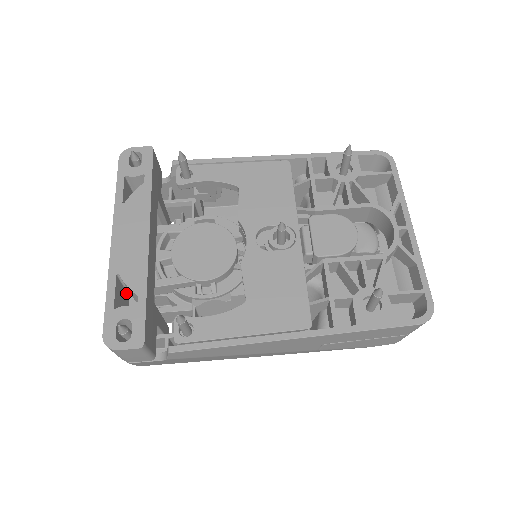
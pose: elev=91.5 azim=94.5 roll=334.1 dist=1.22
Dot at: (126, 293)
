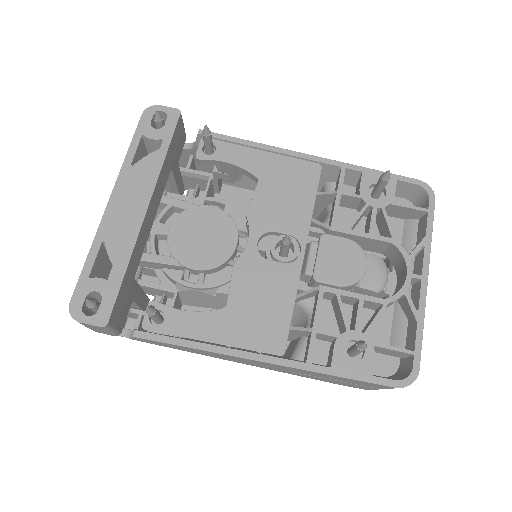
Dot at: occluded
